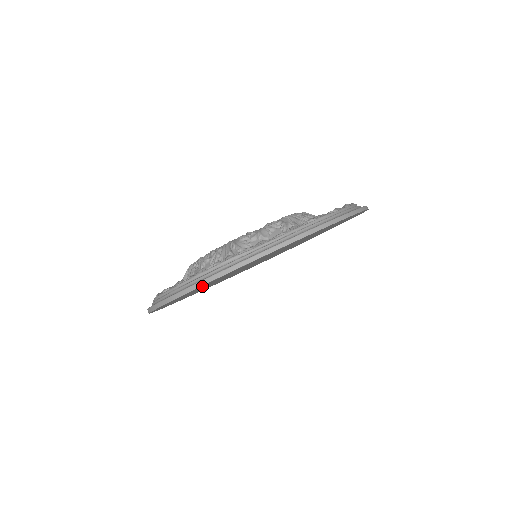
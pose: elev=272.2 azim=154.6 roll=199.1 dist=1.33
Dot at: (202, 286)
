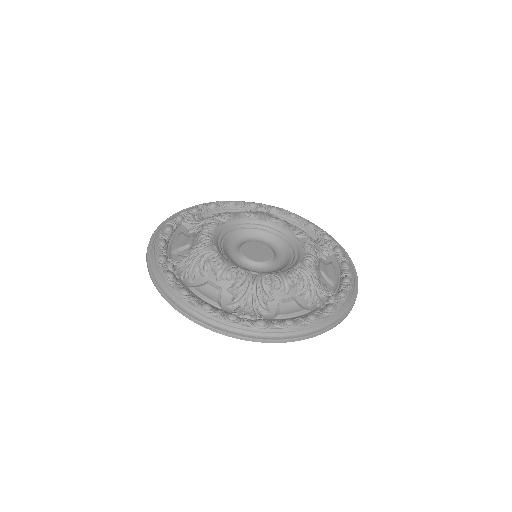
Dot at: occluded
